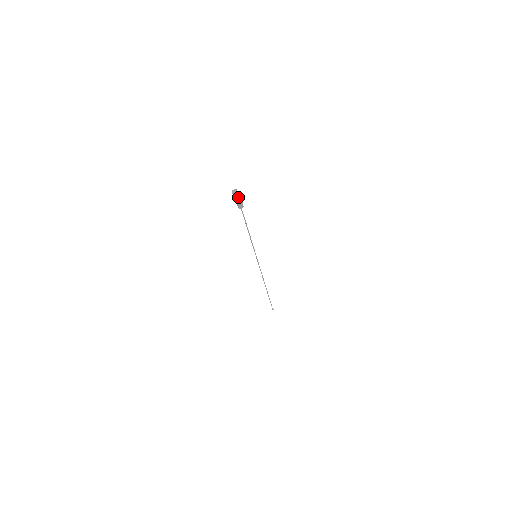
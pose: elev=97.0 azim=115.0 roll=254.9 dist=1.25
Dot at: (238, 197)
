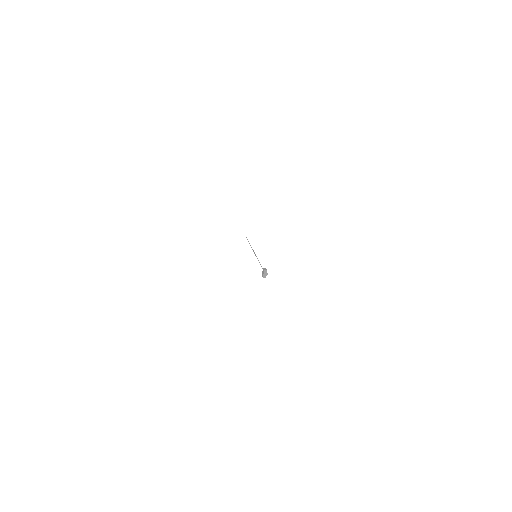
Dot at: (265, 276)
